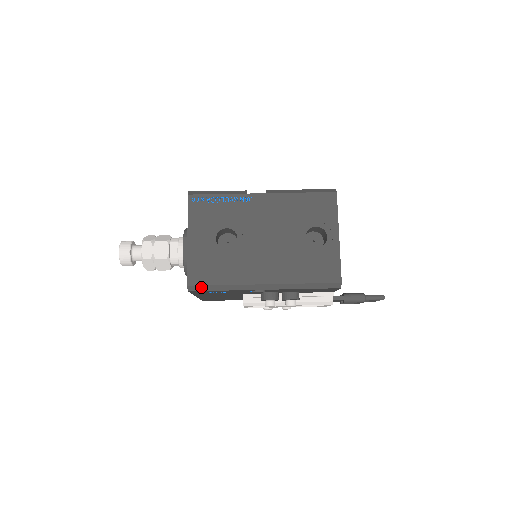
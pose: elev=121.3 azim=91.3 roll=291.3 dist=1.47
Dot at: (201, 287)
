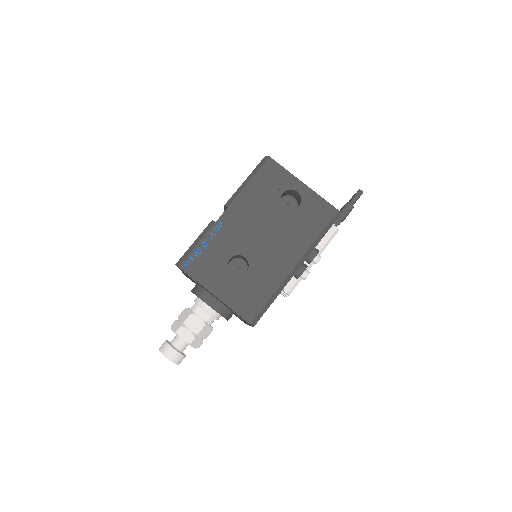
Dot at: (259, 314)
